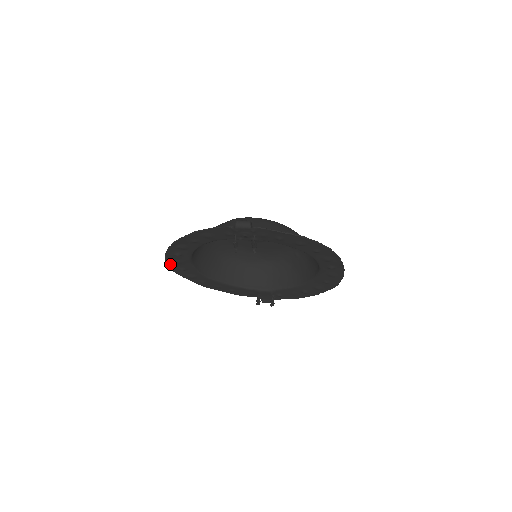
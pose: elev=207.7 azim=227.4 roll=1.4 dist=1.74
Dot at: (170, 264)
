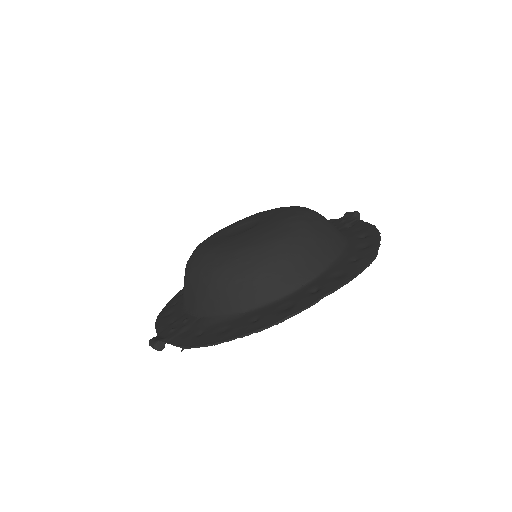
Dot at: occluded
